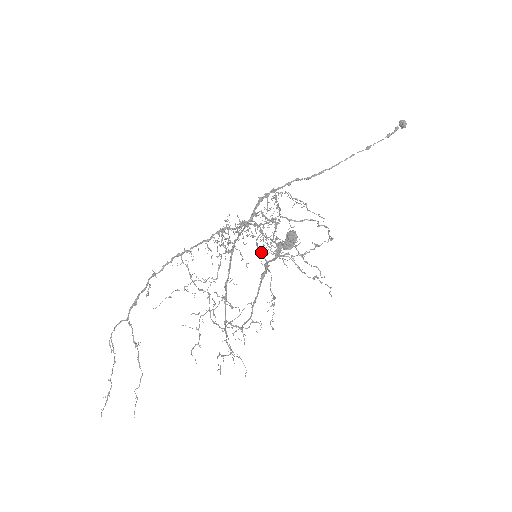
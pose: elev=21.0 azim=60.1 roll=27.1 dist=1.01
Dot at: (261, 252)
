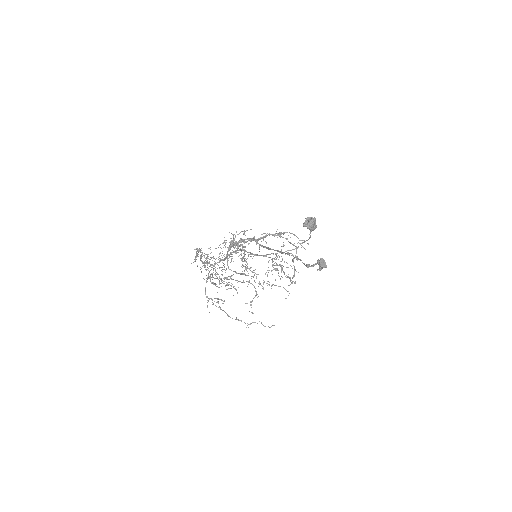
Dot at: occluded
